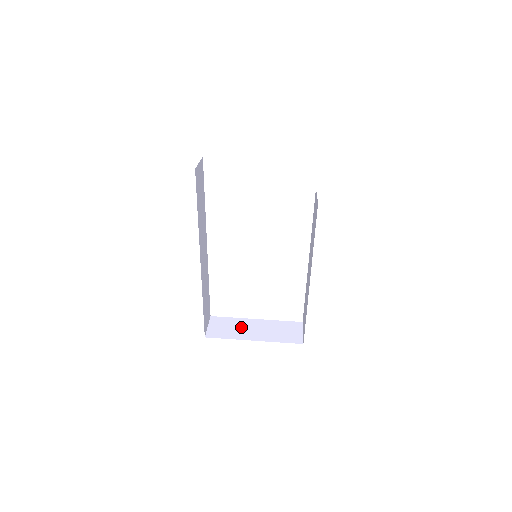
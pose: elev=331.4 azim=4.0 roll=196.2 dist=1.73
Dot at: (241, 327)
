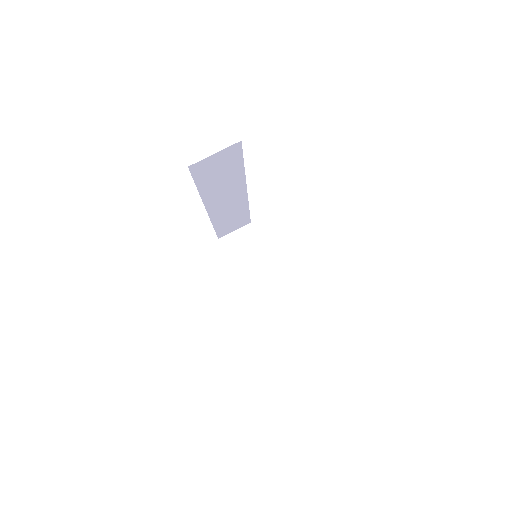
Dot at: (253, 260)
